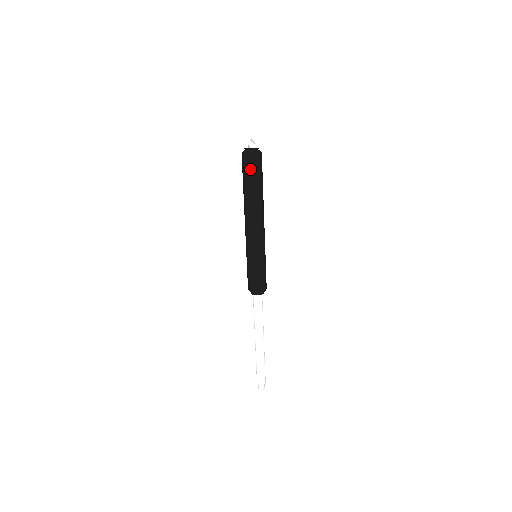
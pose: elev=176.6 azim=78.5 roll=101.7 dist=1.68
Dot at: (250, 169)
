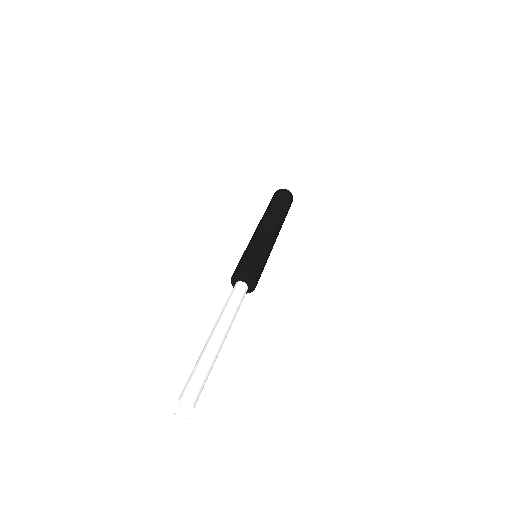
Dot at: occluded
